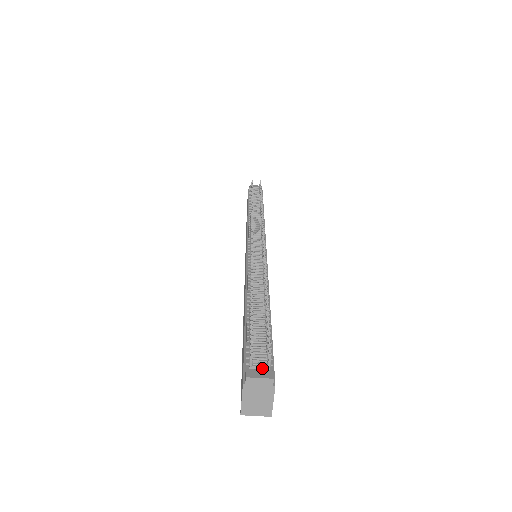
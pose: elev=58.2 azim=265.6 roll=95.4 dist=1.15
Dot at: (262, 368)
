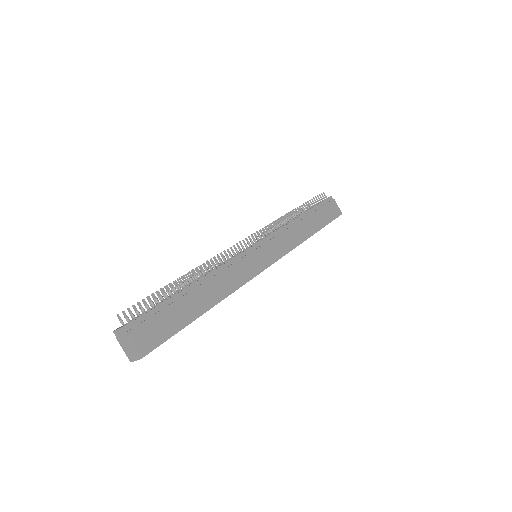
Dot at: (130, 324)
